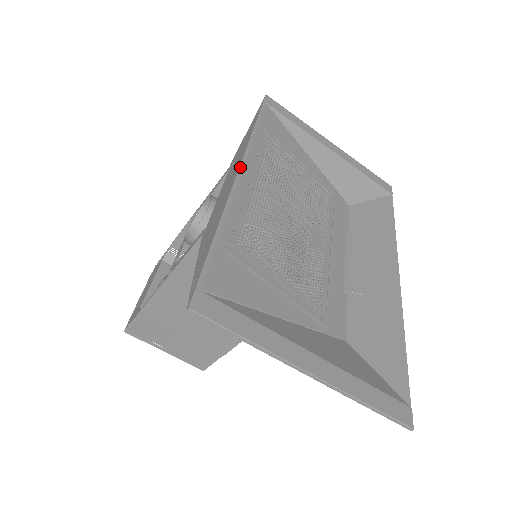
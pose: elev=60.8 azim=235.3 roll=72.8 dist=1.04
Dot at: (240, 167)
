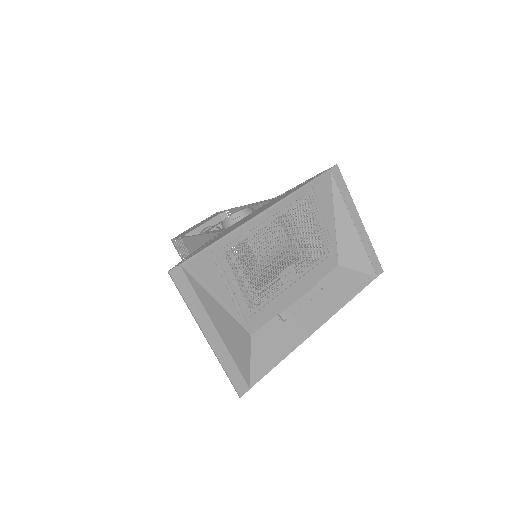
Dot at: (266, 210)
